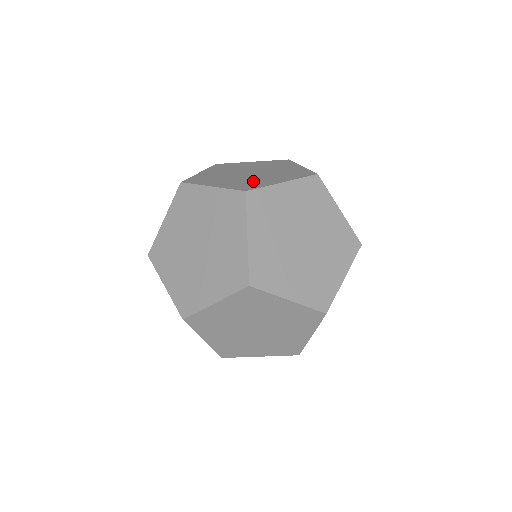
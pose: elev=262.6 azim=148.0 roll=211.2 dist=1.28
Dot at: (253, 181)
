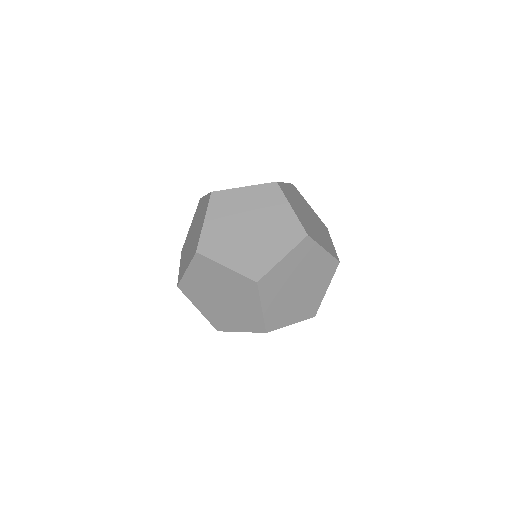
Dot at: occluded
